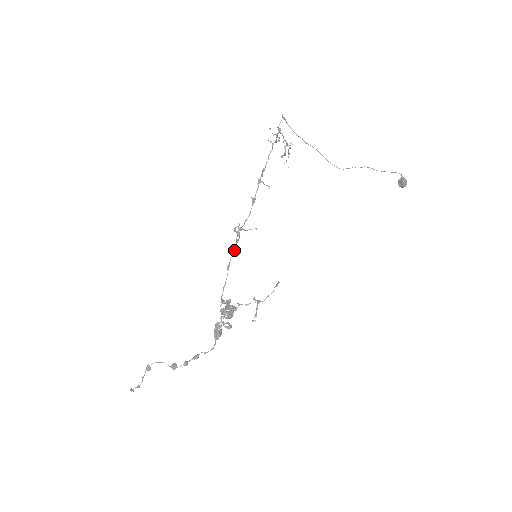
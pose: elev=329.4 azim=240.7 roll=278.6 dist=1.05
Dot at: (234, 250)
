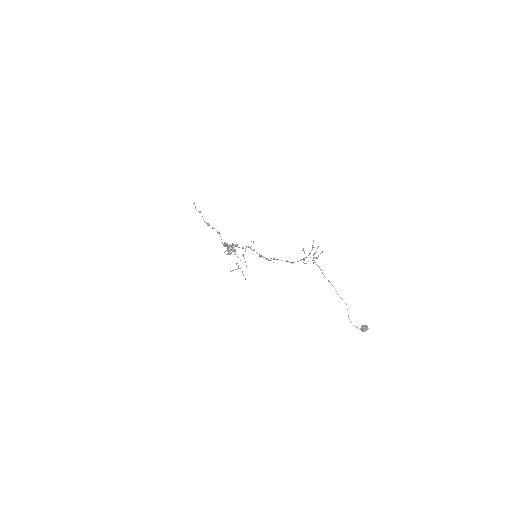
Dot at: (243, 248)
